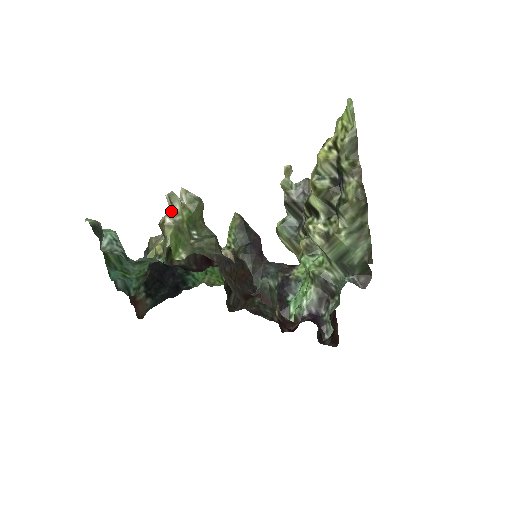
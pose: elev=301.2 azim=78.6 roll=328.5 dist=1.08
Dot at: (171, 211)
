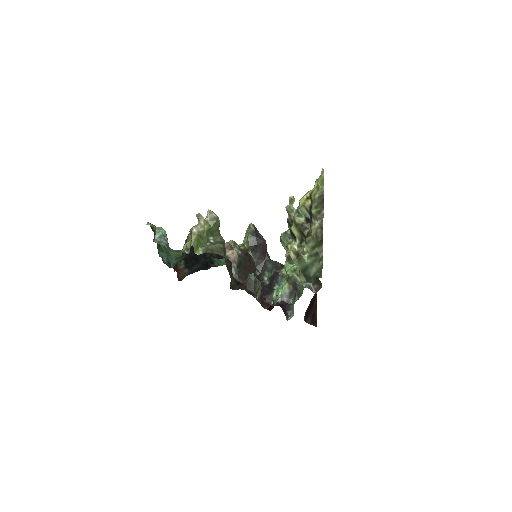
Dot at: (198, 224)
